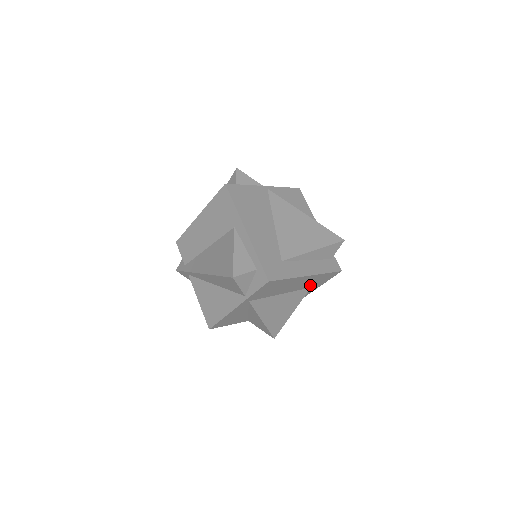
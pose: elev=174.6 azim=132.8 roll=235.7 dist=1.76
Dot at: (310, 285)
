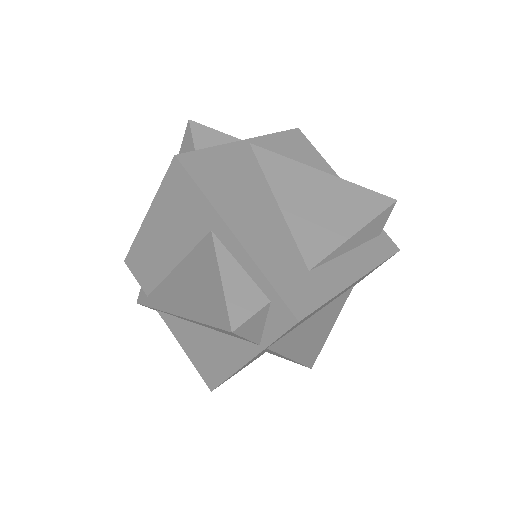
Dot at: (354, 284)
